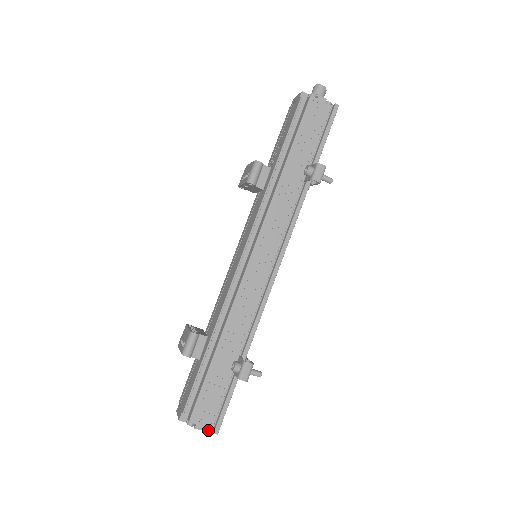
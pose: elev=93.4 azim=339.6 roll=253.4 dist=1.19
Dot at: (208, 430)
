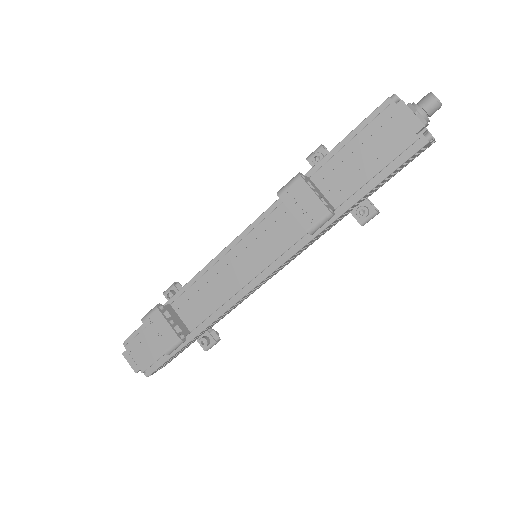
Dot at: occluded
